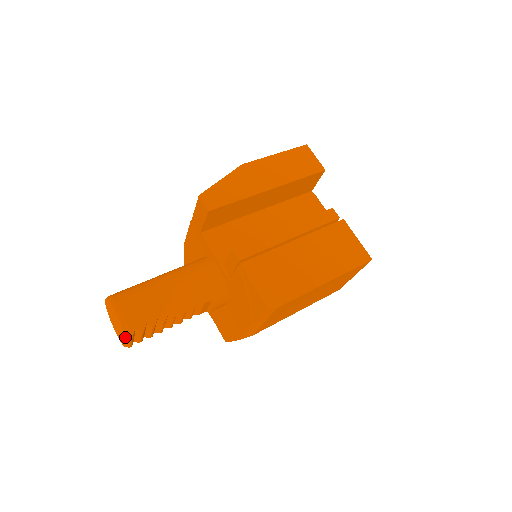
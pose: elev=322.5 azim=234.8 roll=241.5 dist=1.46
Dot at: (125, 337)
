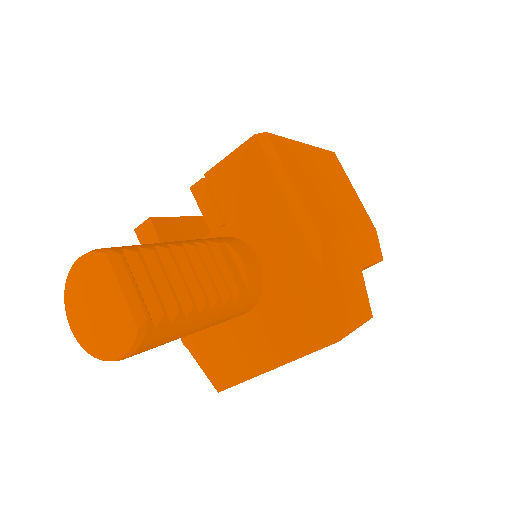
Dot at: (113, 269)
